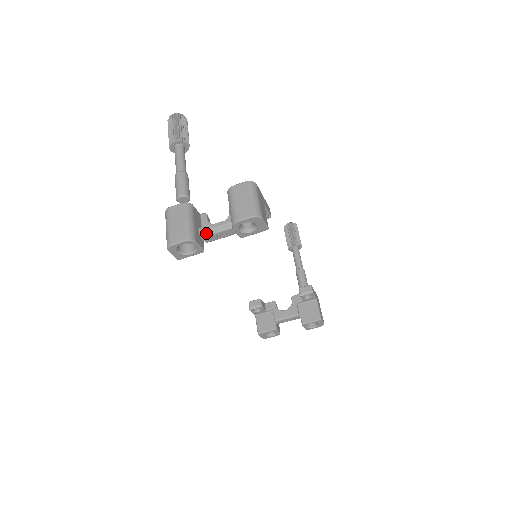
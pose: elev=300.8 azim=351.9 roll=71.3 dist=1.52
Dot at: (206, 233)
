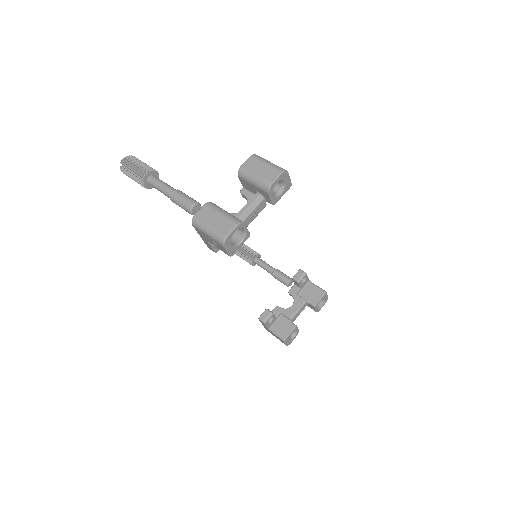
Dot at: (242, 218)
